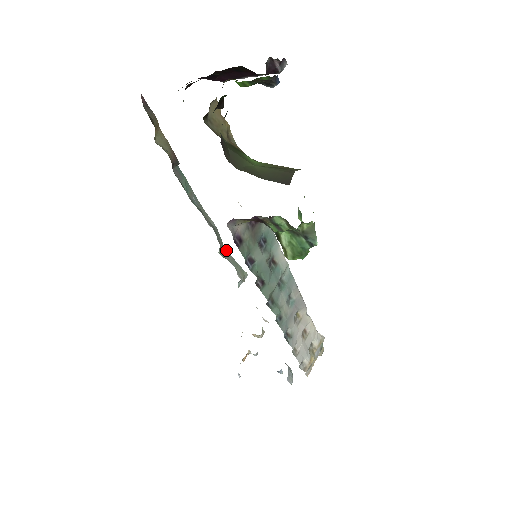
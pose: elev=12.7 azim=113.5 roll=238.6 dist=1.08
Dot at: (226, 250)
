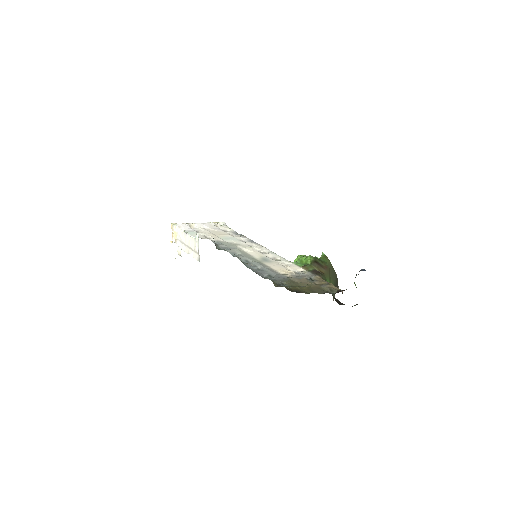
Dot at: occluded
